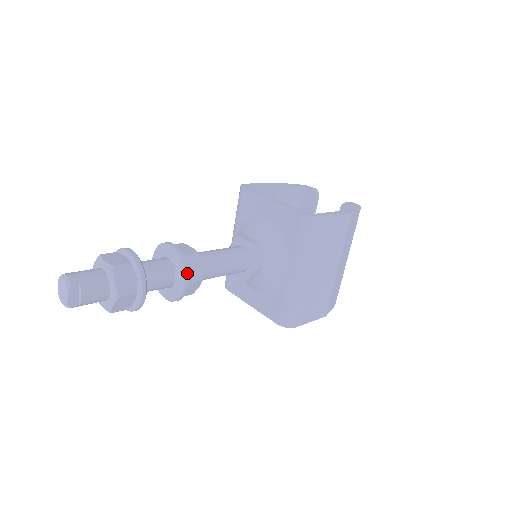
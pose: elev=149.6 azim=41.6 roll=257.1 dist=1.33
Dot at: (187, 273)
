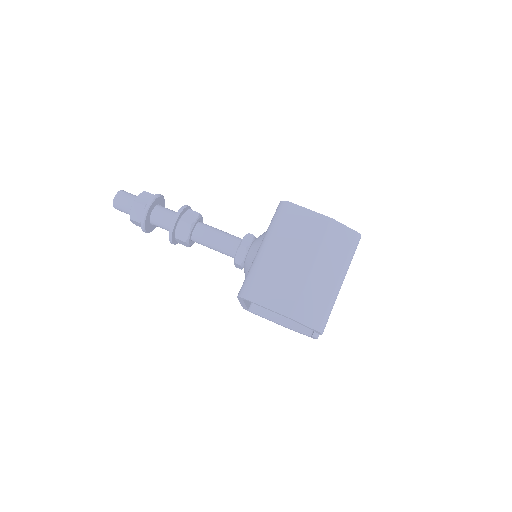
Dot at: (181, 212)
